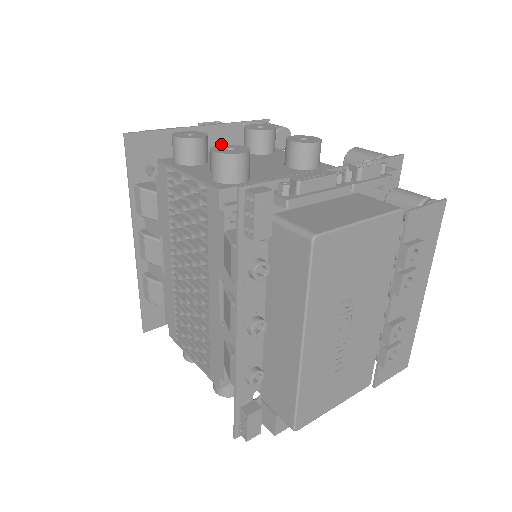
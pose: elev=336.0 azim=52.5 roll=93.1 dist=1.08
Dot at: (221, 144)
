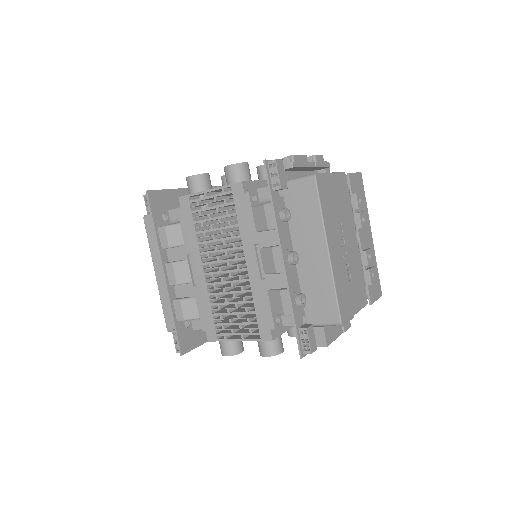
Dot at: occluded
